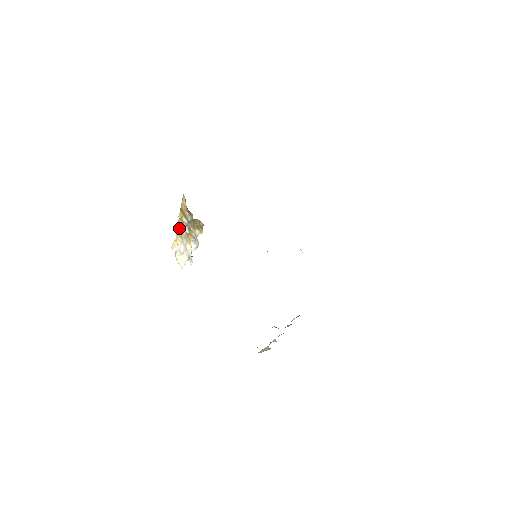
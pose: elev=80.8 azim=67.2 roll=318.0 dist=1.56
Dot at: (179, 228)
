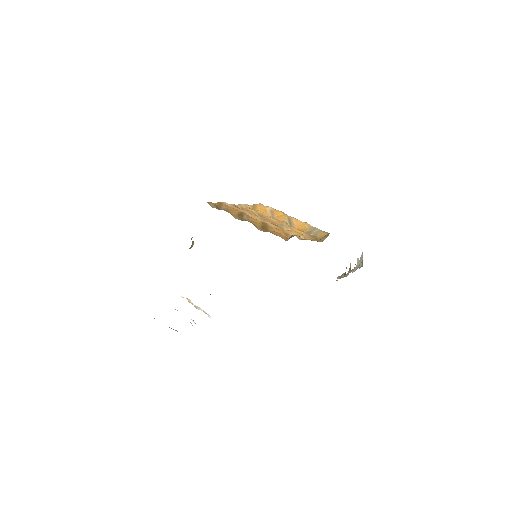
Dot at: occluded
